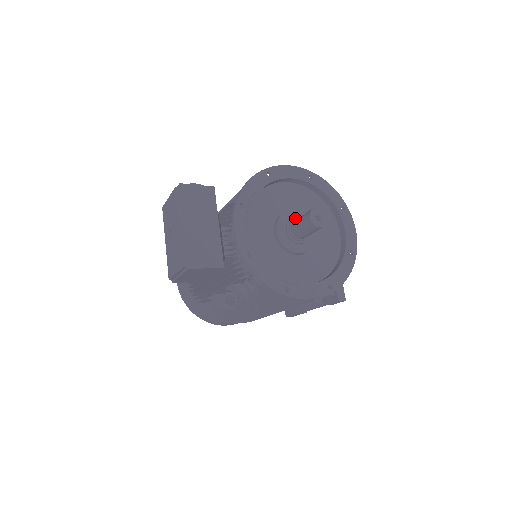
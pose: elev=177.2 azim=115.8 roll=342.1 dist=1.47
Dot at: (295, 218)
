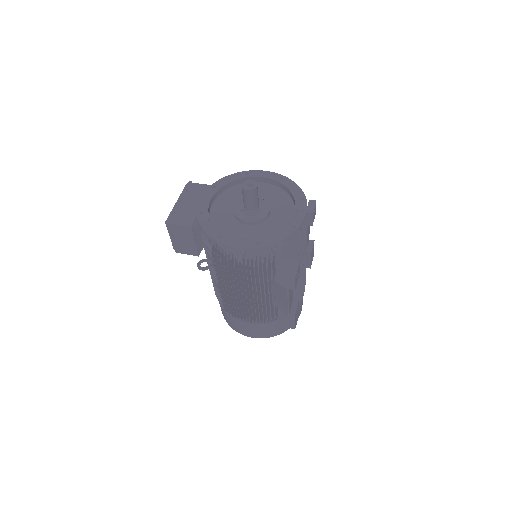
Dot at: occluded
